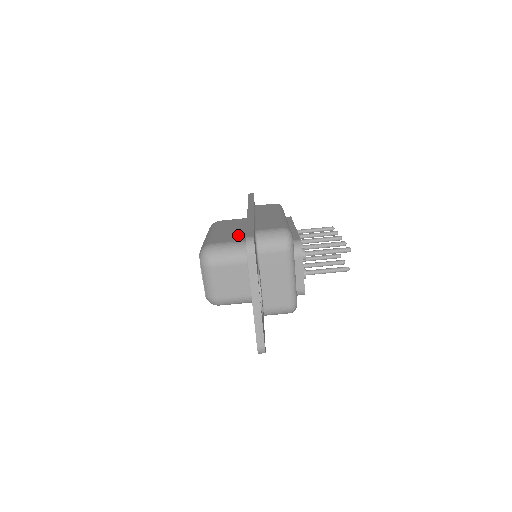
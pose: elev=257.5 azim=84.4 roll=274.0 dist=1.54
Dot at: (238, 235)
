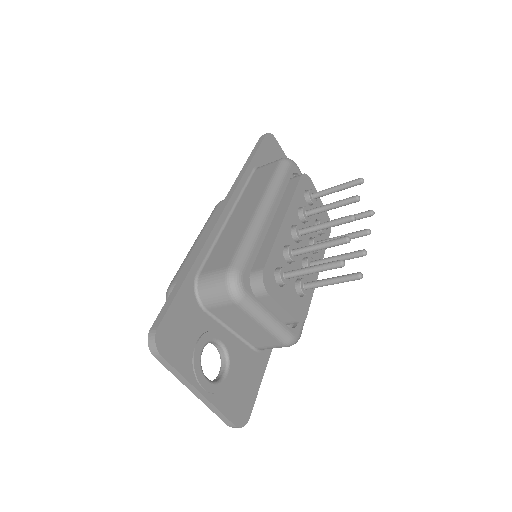
Dot at: occluded
